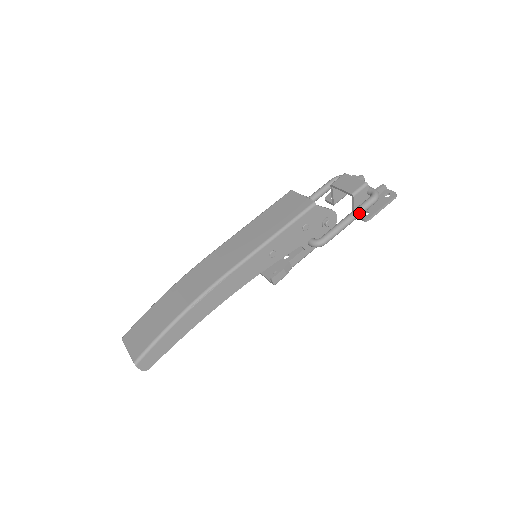
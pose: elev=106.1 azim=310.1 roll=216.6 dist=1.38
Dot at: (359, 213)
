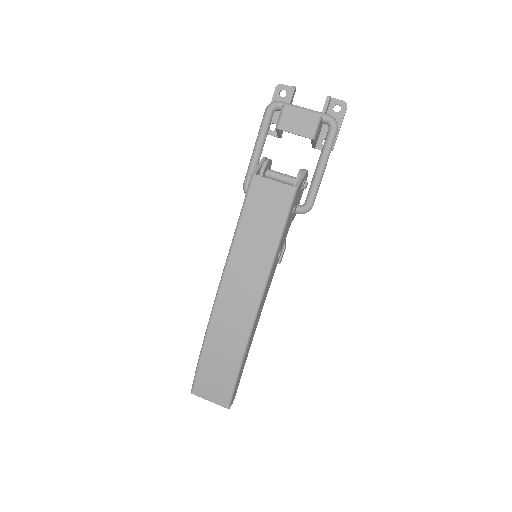
Dot at: occluded
